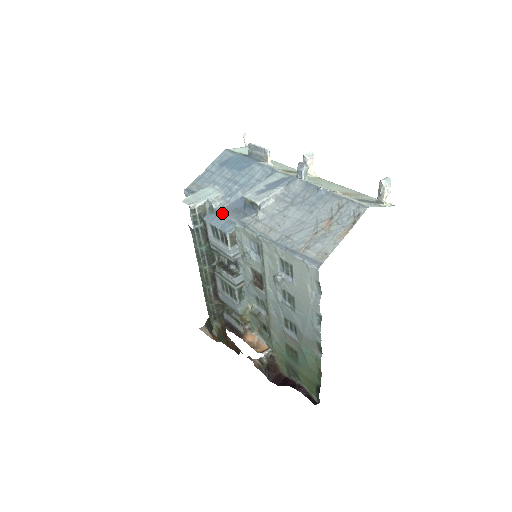
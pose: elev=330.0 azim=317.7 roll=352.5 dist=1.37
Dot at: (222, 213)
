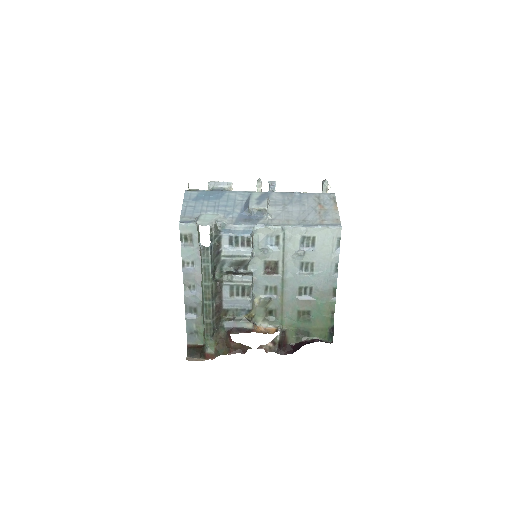
Dot at: (236, 225)
